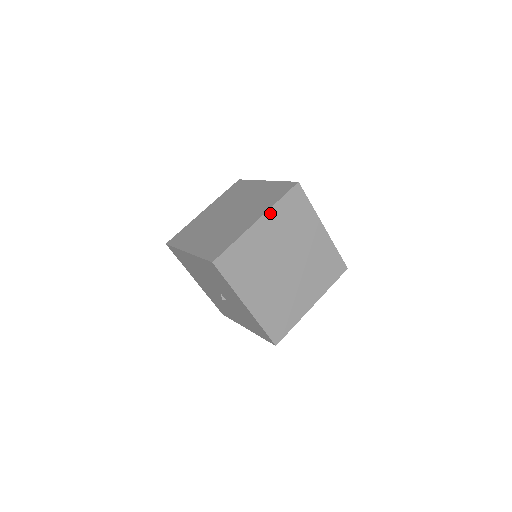
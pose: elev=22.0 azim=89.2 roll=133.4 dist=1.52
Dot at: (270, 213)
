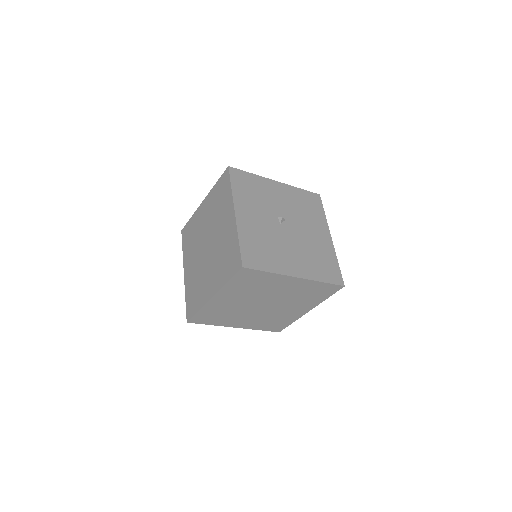
Dot at: (223, 291)
